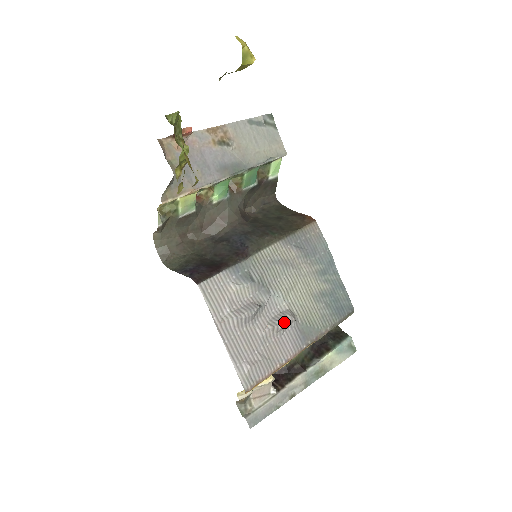
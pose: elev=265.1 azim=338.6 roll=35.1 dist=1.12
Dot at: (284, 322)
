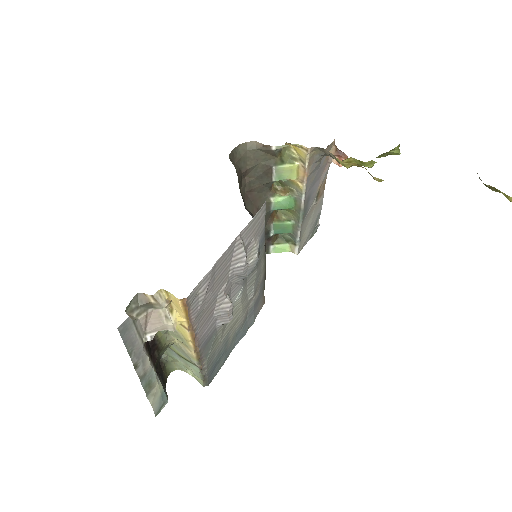
Dot at: (232, 311)
